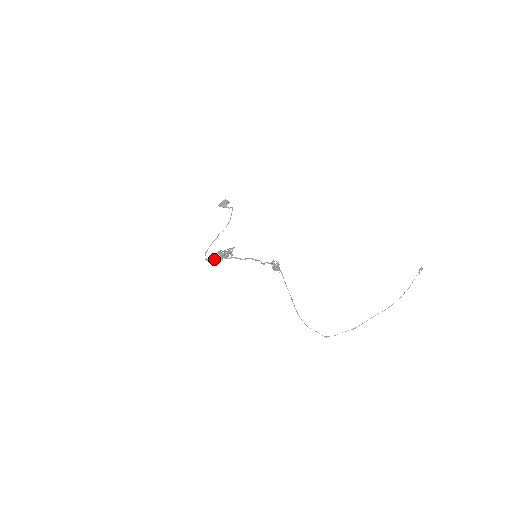
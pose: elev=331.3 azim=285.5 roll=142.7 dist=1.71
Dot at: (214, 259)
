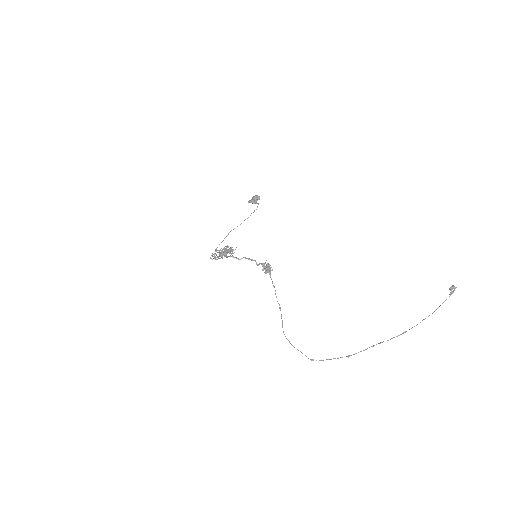
Dot at: (214, 256)
